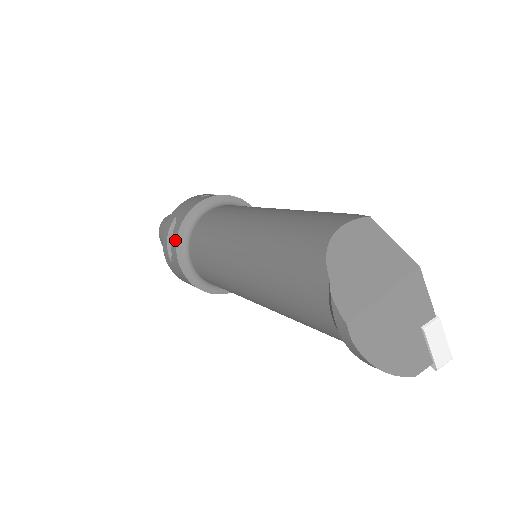
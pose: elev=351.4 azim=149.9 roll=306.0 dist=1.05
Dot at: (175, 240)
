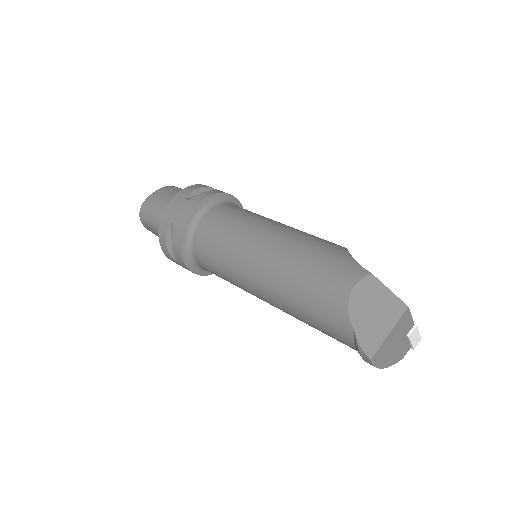
Dot at: (179, 249)
